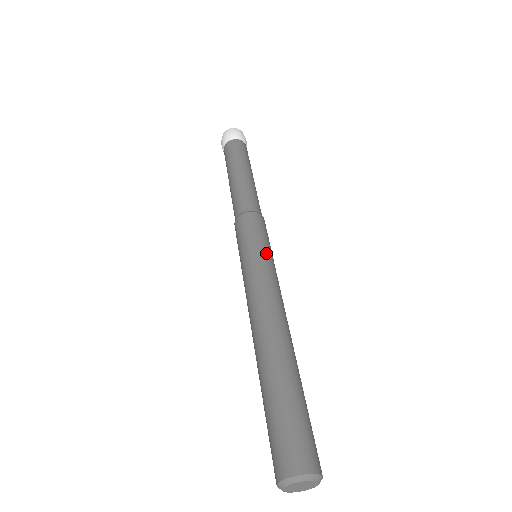
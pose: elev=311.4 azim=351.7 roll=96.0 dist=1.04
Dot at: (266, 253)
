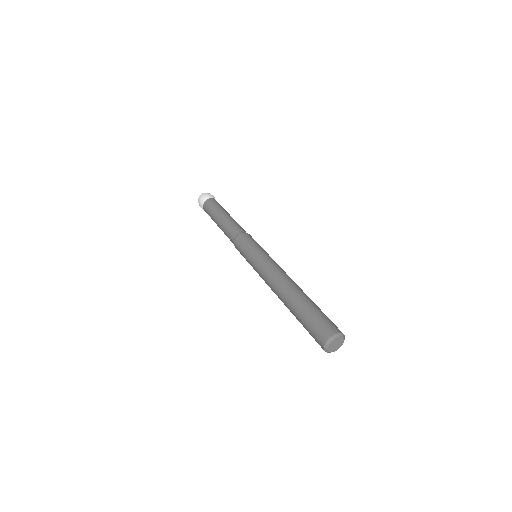
Dot at: (264, 251)
